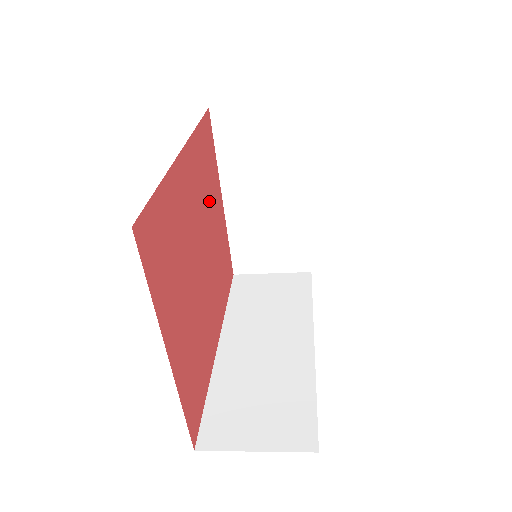
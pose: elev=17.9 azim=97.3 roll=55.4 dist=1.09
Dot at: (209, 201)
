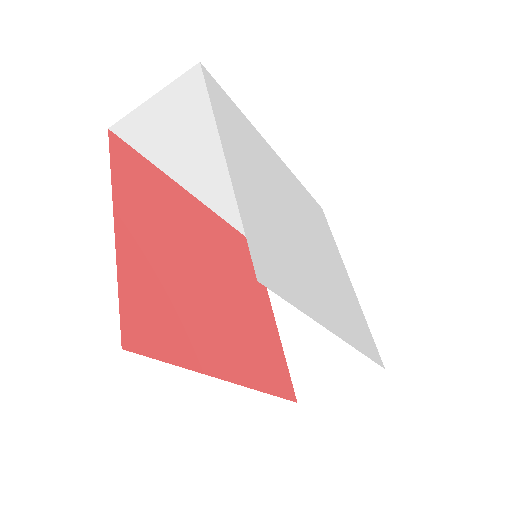
Dot at: (241, 277)
